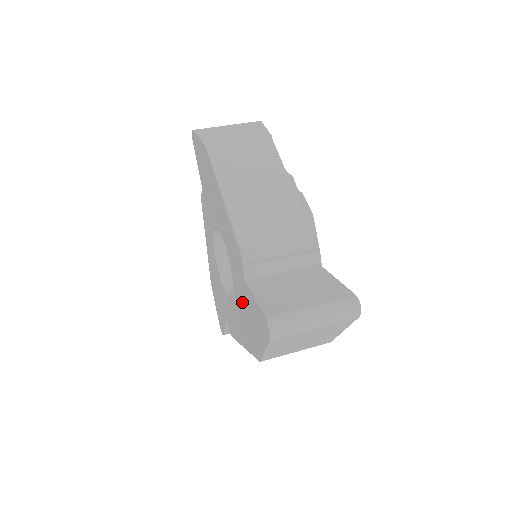
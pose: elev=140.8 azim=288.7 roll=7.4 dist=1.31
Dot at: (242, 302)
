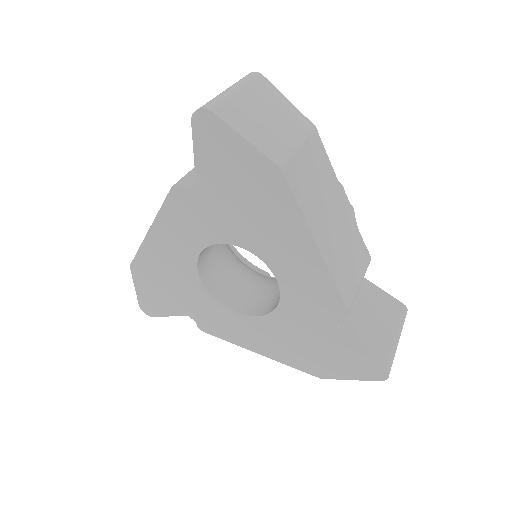
Dot at: (301, 334)
